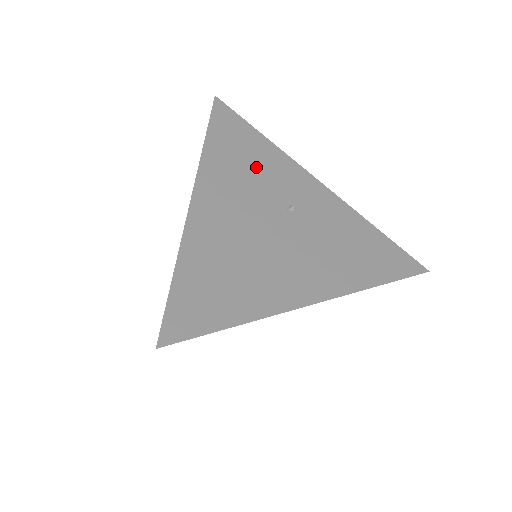
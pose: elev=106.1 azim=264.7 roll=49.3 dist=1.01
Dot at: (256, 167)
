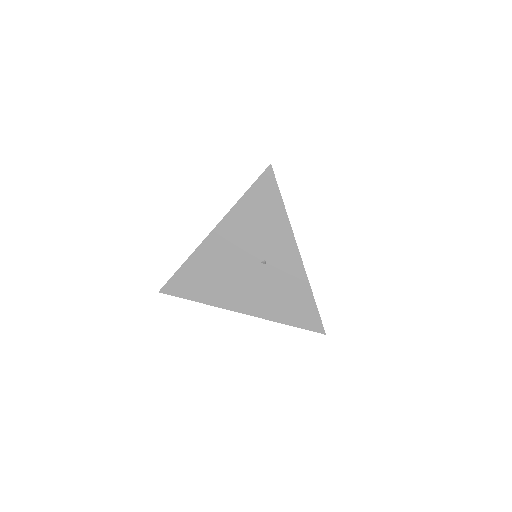
Dot at: (261, 228)
